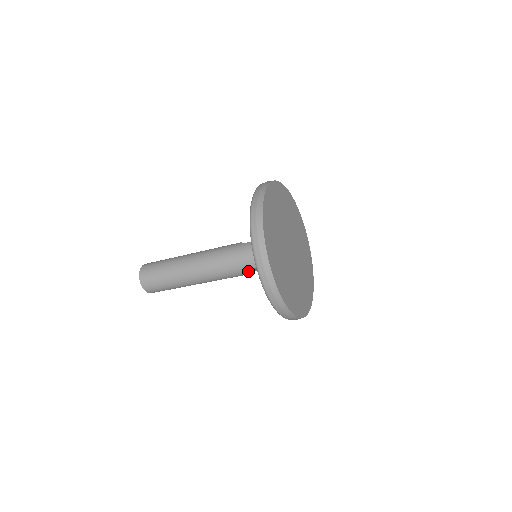
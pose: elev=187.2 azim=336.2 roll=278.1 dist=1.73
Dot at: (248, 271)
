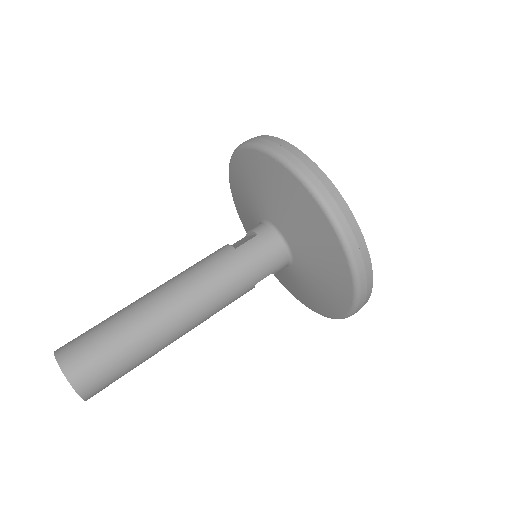
Dot at: occluded
